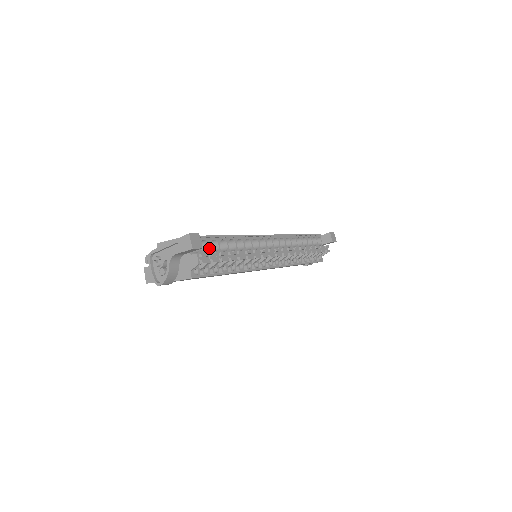
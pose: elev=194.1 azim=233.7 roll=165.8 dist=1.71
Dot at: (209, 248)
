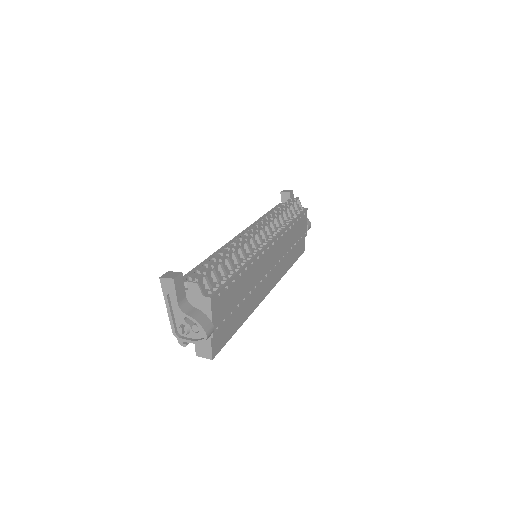
Dot at: occluded
